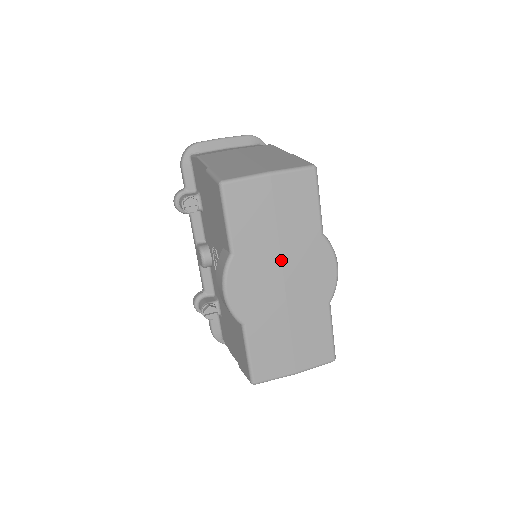
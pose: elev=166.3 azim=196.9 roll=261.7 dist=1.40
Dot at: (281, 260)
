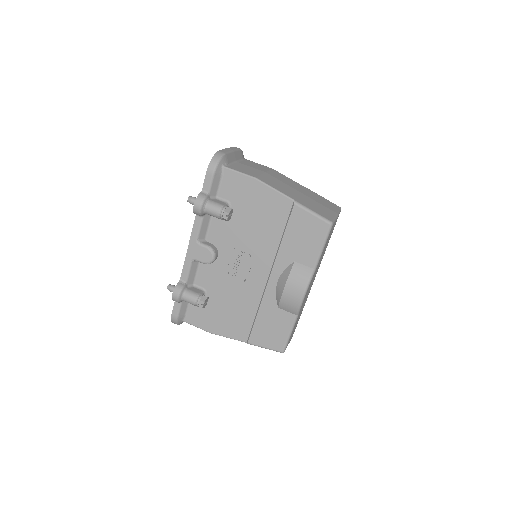
Dot at: (318, 268)
